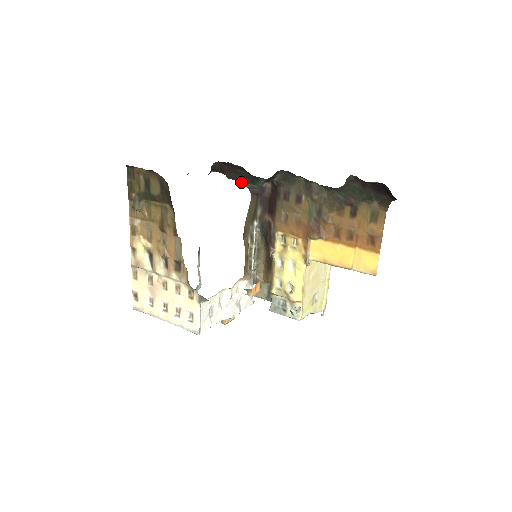
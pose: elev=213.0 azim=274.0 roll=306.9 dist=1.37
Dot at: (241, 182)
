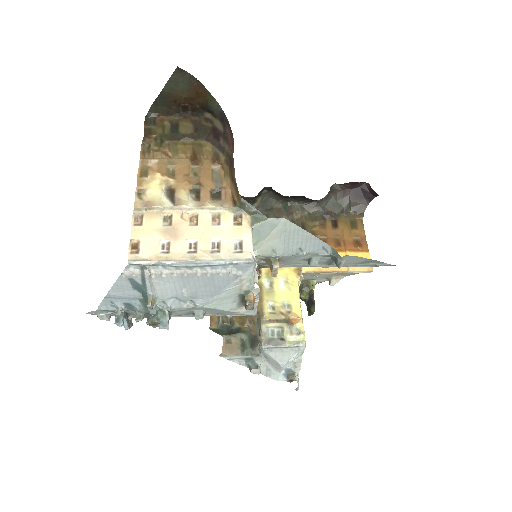
Dot at: occluded
